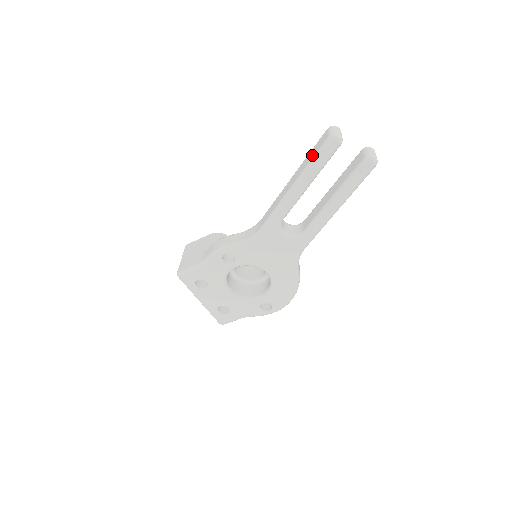
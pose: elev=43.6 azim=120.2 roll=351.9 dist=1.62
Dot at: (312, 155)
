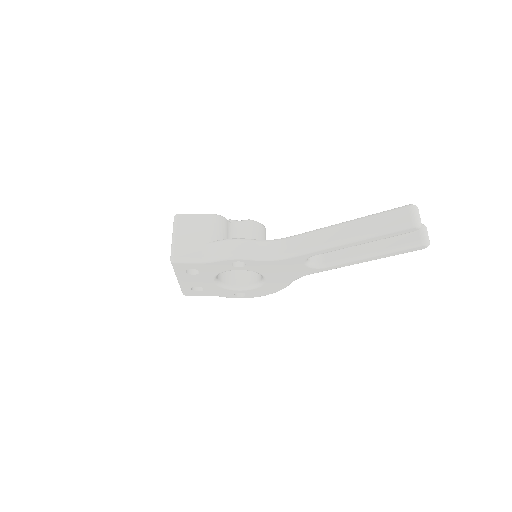
Dot at: (384, 225)
